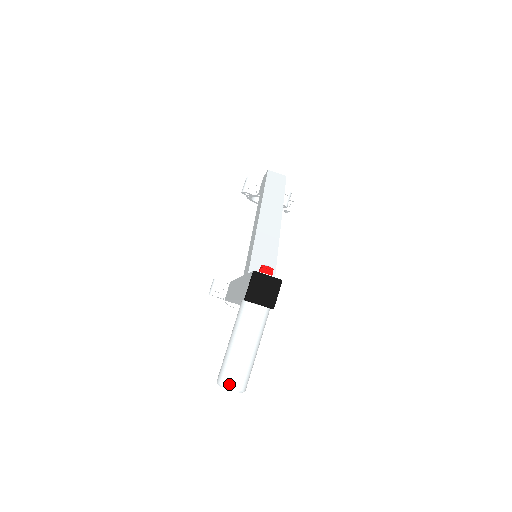
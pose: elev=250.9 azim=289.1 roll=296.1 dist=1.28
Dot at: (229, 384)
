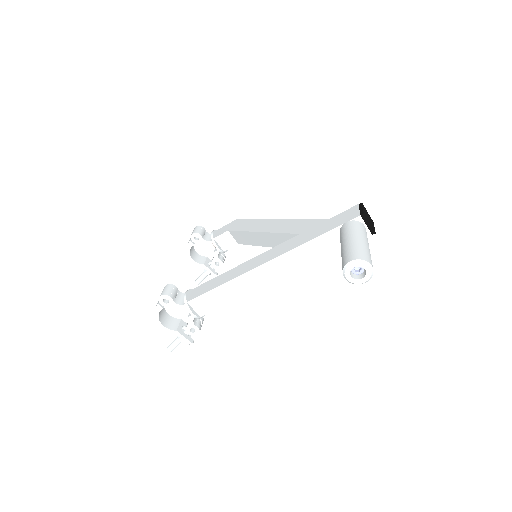
Dot at: (369, 261)
